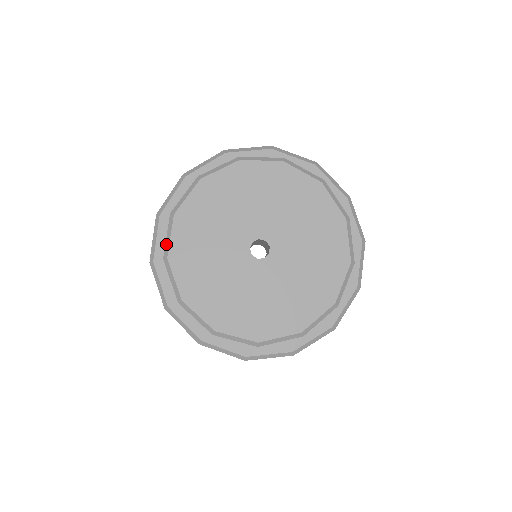
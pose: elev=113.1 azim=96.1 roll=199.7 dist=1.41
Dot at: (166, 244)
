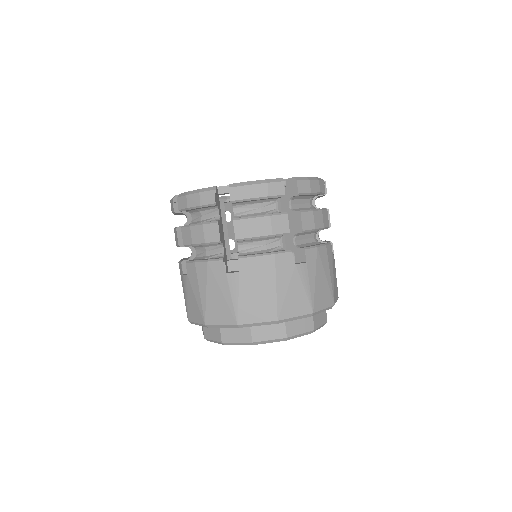
Dot at: occluded
